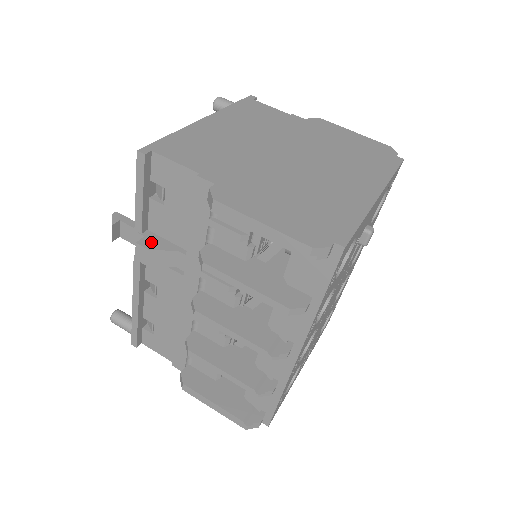
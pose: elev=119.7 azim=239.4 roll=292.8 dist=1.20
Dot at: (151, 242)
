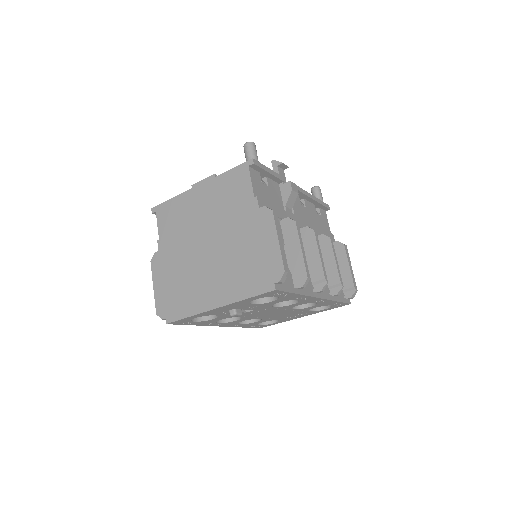
Dot at: occluded
